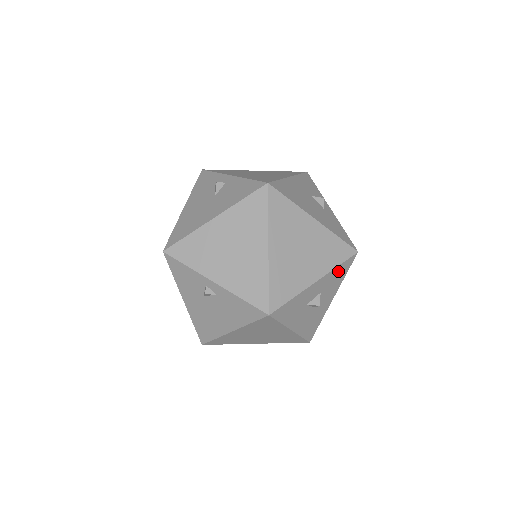
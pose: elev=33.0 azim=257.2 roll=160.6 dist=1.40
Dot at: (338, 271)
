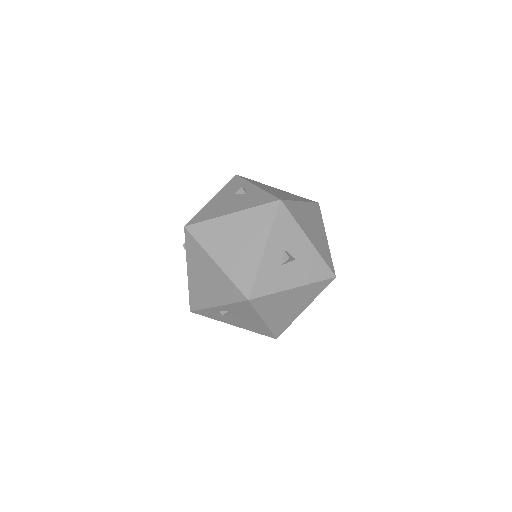
Dot at: (279, 225)
